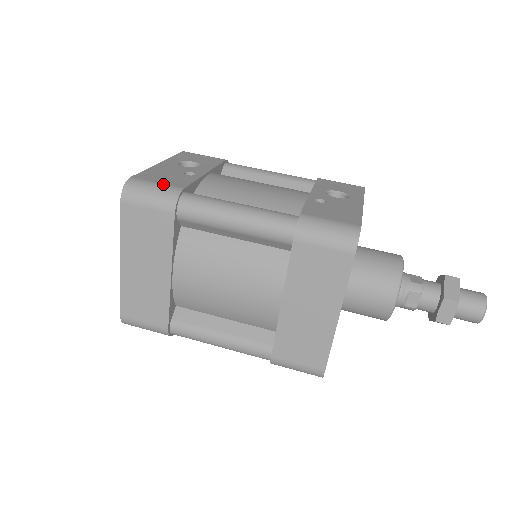
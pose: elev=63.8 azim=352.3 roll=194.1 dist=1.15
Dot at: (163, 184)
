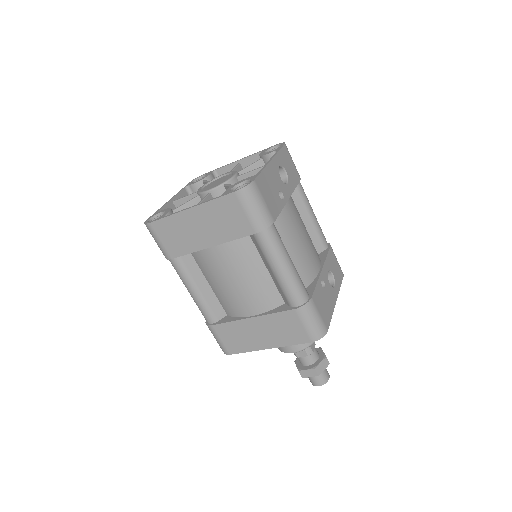
Dot at: (267, 206)
